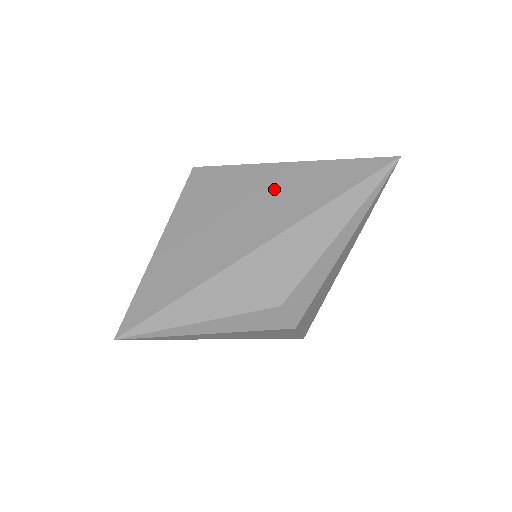
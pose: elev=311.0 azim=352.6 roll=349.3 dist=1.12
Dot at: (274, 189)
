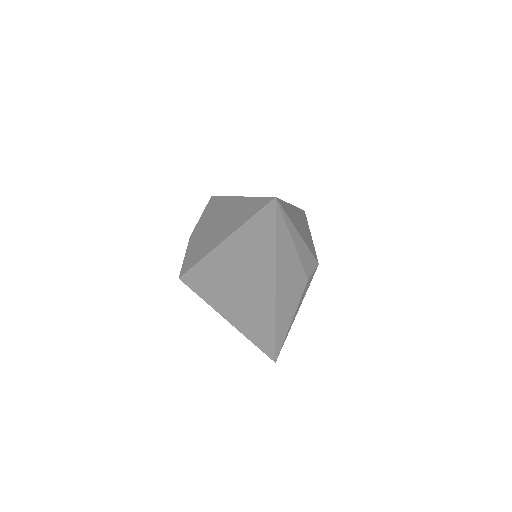
Dot at: (239, 261)
